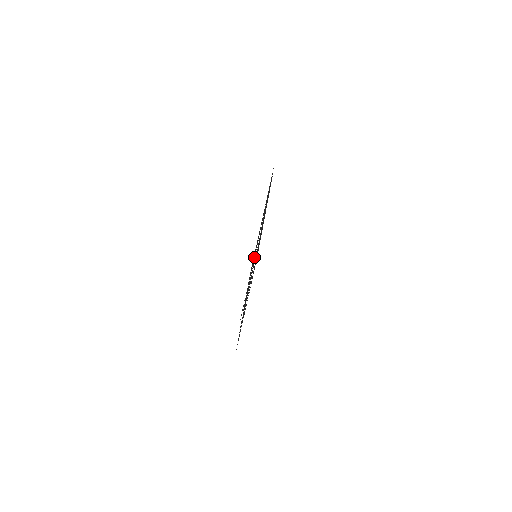
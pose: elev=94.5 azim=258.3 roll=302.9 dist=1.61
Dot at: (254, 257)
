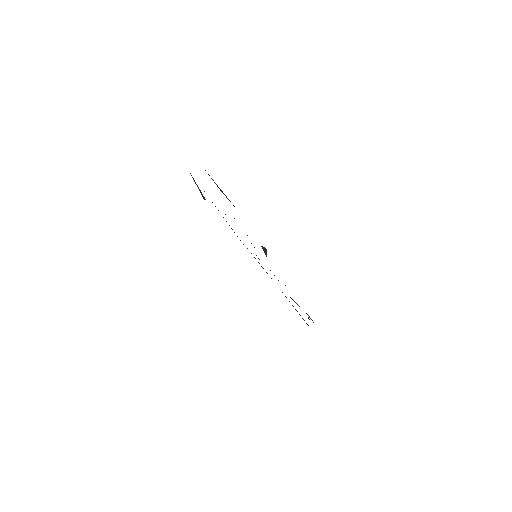
Dot at: occluded
